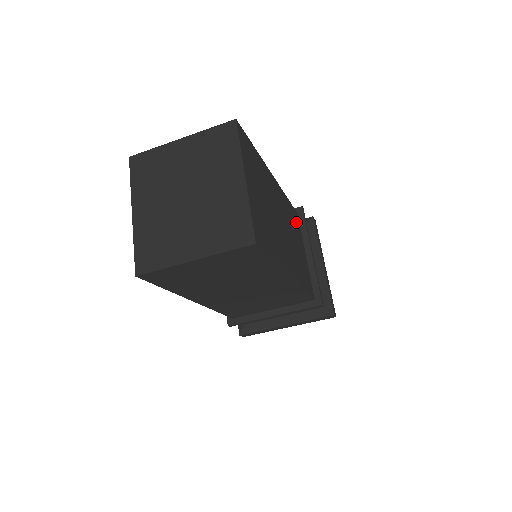
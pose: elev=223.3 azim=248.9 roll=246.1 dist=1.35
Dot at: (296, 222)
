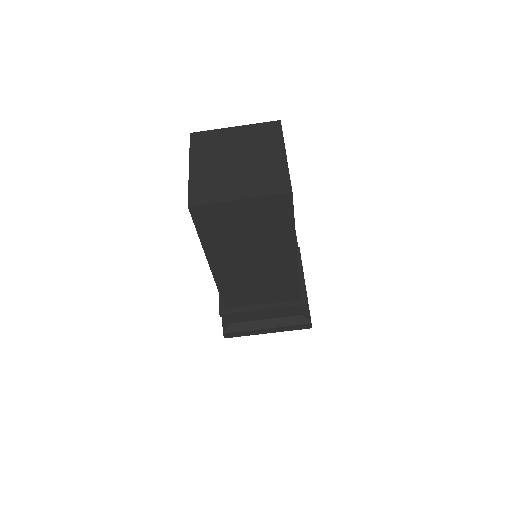
Dot at: occluded
